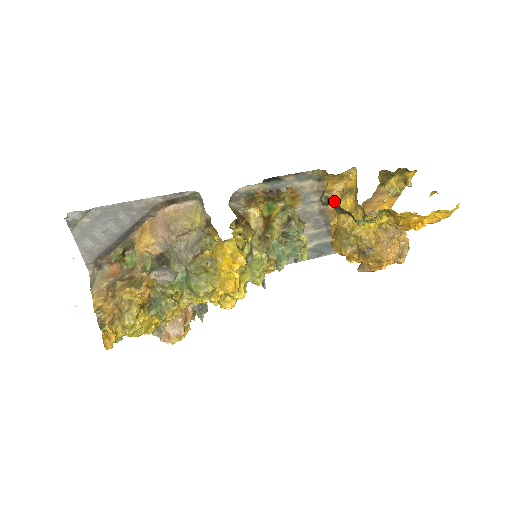
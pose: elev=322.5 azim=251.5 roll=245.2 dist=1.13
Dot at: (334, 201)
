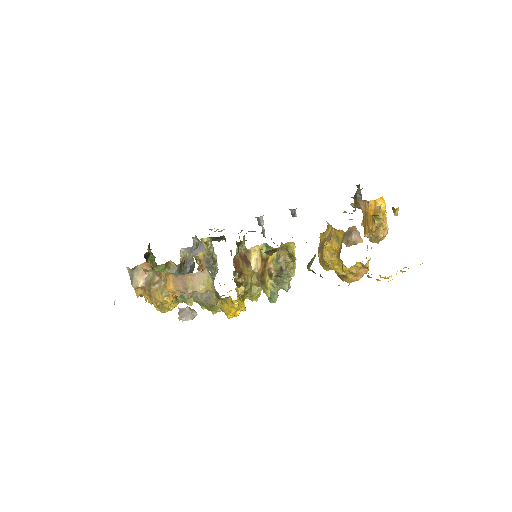
Dot at: occluded
